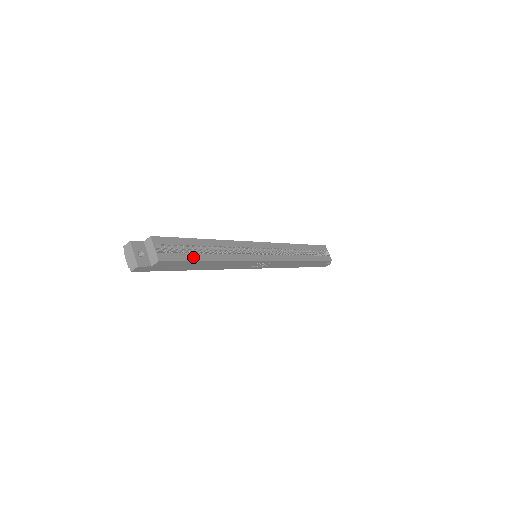
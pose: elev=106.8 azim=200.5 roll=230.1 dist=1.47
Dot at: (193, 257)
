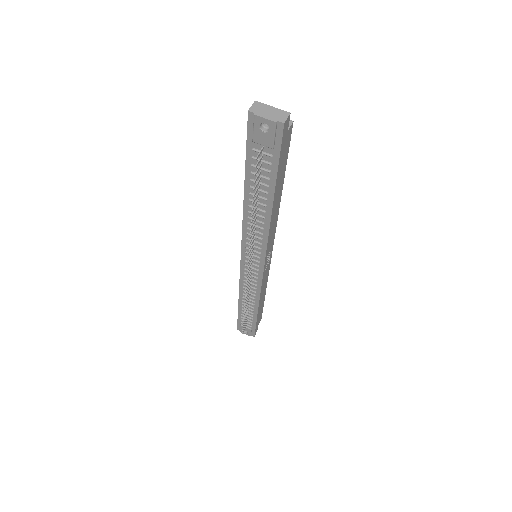
Dot at: occluded
